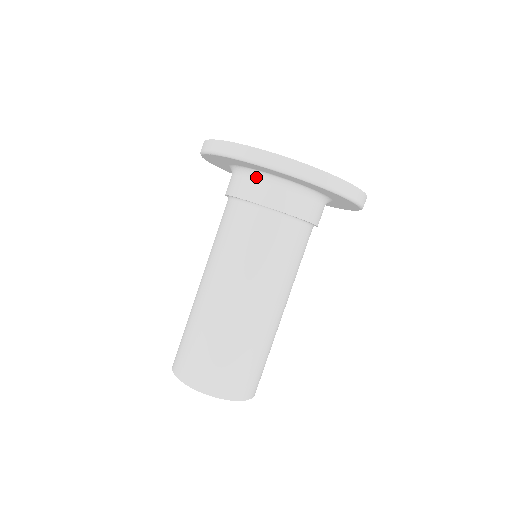
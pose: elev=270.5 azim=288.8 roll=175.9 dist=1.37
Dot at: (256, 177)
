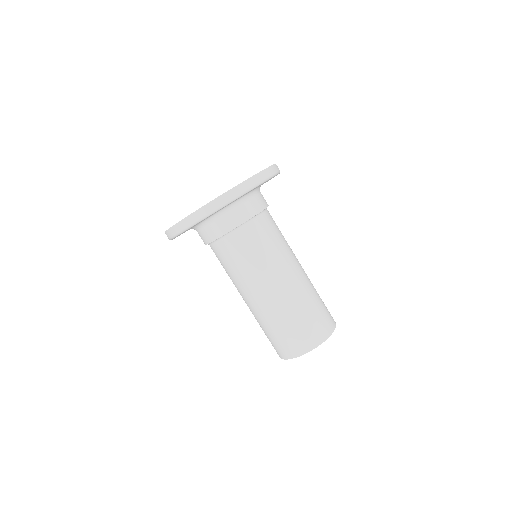
Dot at: (199, 228)
